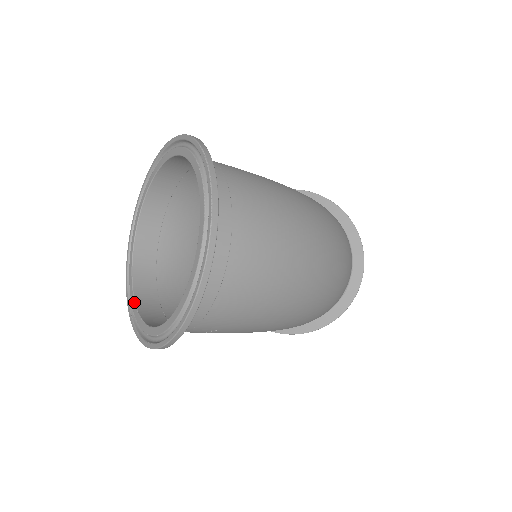
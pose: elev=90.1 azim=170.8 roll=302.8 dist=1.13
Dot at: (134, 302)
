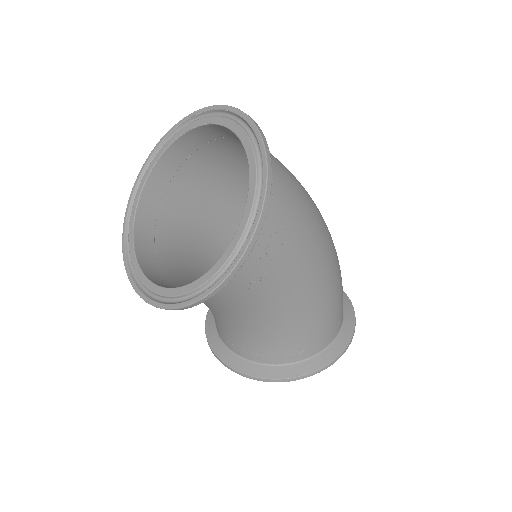
Dot at: (197, 279)
